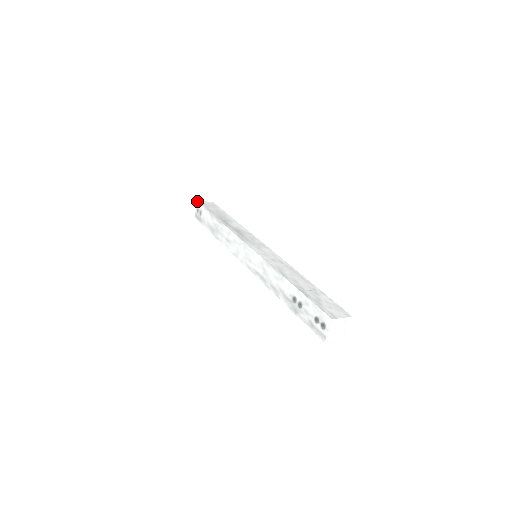
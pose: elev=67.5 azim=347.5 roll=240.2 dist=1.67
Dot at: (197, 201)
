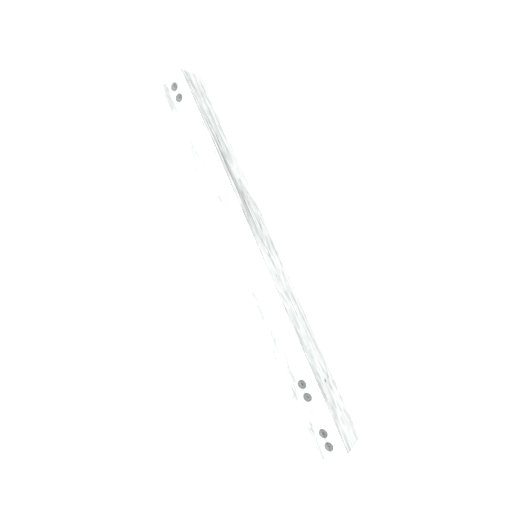
Dot at: (181, 69)
